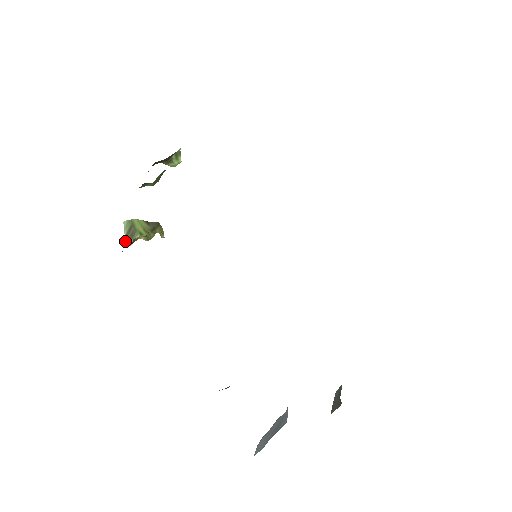
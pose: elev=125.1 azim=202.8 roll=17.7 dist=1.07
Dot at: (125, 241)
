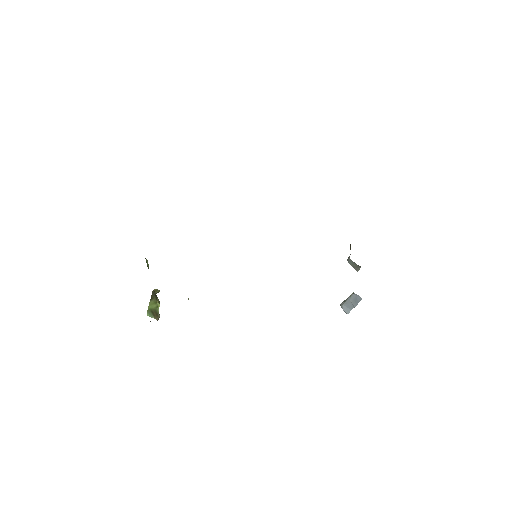
Dot at: (157, 320)
